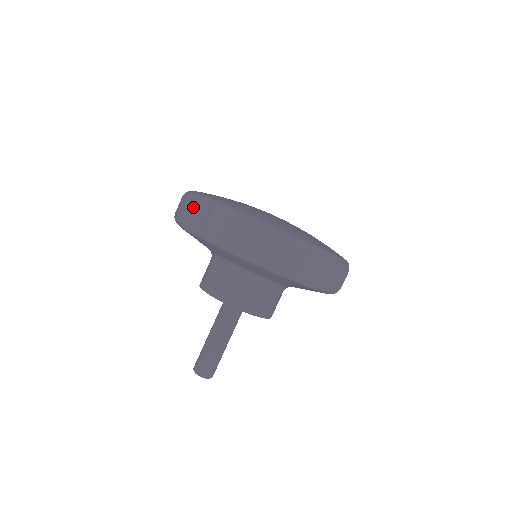
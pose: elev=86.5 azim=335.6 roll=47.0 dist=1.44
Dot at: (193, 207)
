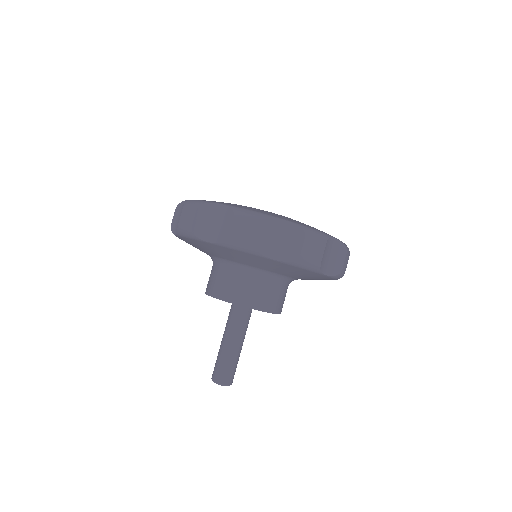
Dot at: (269, 232)
